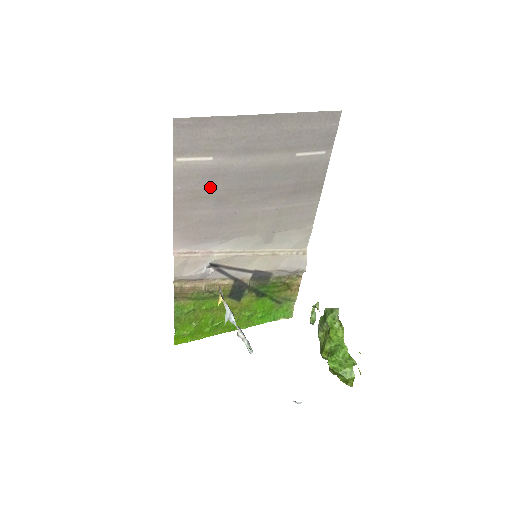
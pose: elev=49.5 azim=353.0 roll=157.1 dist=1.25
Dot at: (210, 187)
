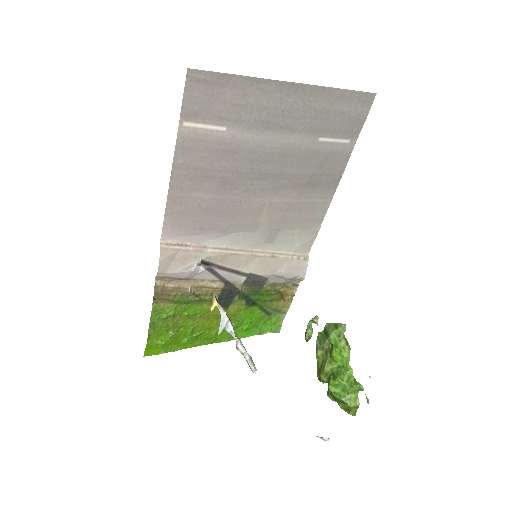
Dot at: (217, 165)
